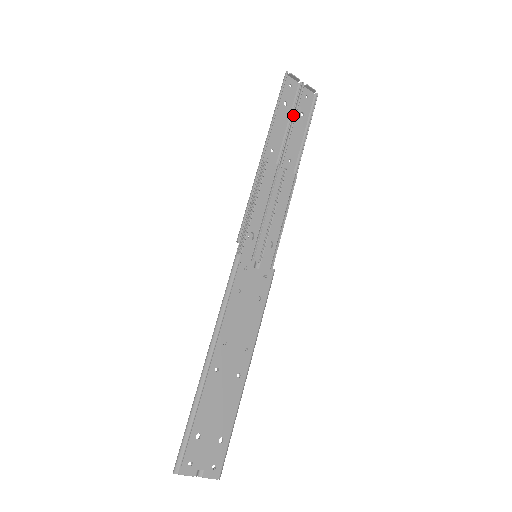
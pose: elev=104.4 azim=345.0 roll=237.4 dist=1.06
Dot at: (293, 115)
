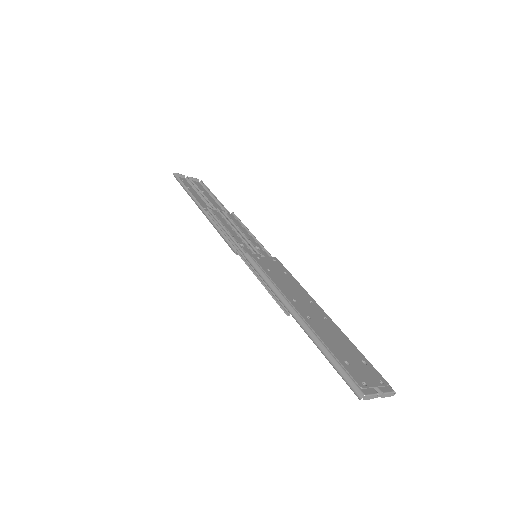
Dot at: (198, 191)
